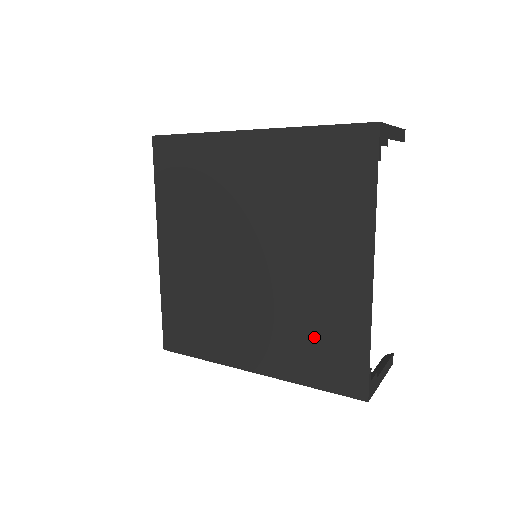
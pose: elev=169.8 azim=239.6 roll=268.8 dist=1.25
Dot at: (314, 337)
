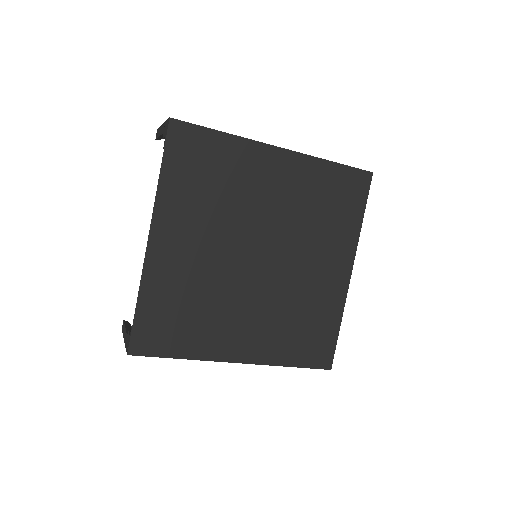
Dot at: (301, 324)
